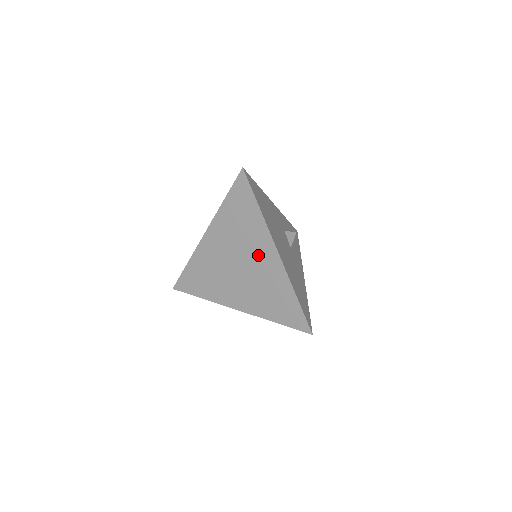
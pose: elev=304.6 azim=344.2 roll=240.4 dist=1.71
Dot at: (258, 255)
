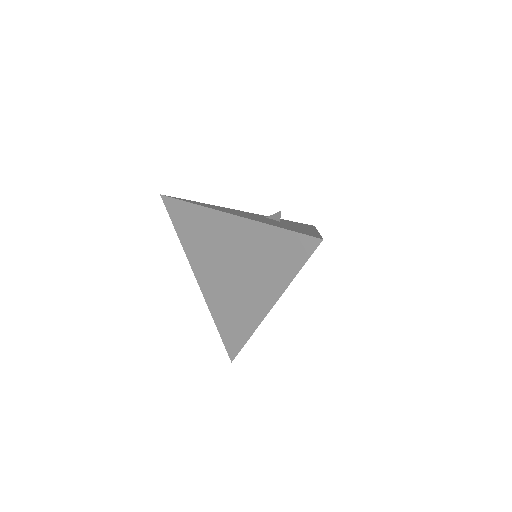
Dot at: (227, 238)
